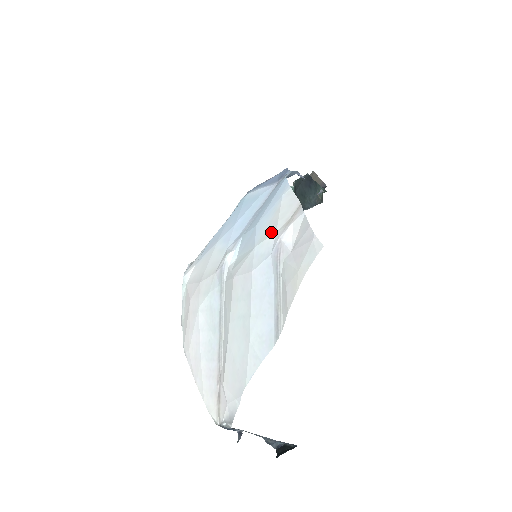
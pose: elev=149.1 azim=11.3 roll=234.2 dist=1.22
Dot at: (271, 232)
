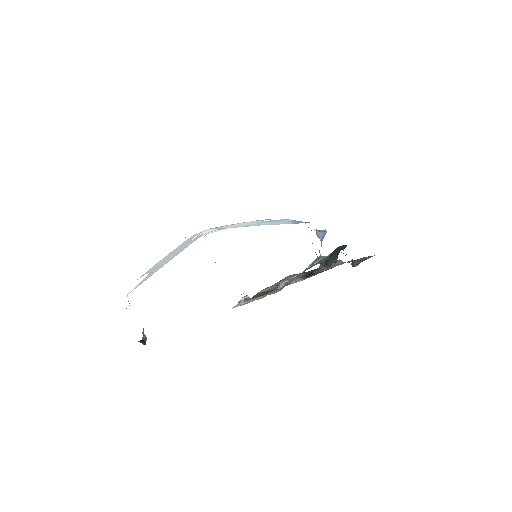
Dot at: (216, 227)
